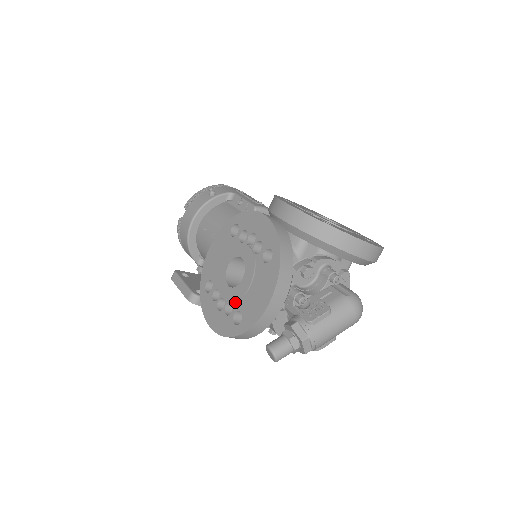
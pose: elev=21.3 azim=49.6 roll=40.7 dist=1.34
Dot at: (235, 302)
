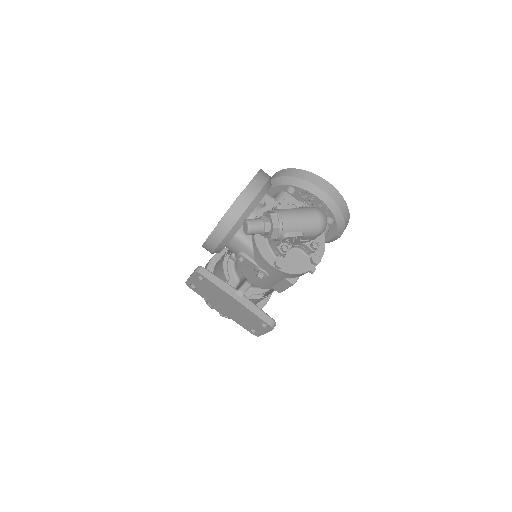
Dot at: occluded
